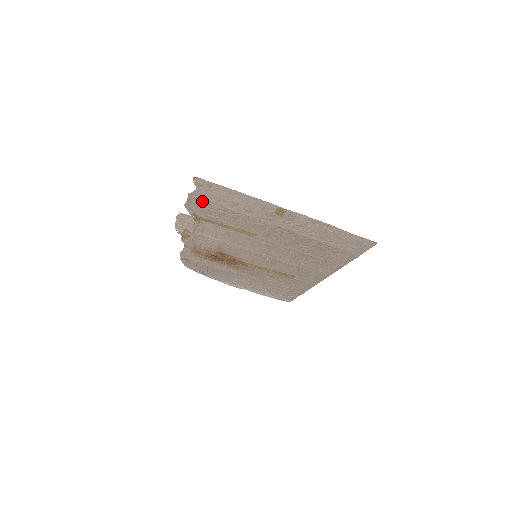
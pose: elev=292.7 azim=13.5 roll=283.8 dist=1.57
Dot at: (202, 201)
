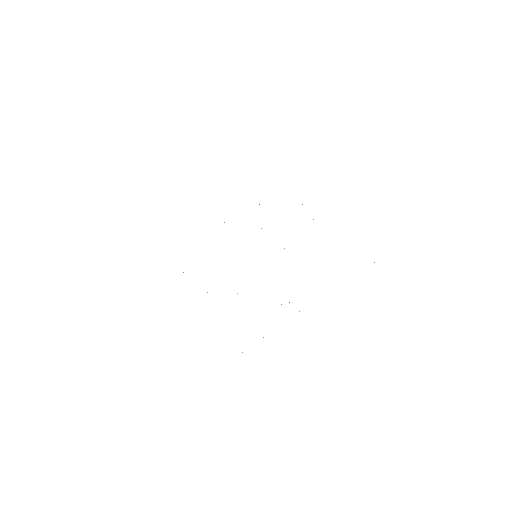
Dot at: occluded
